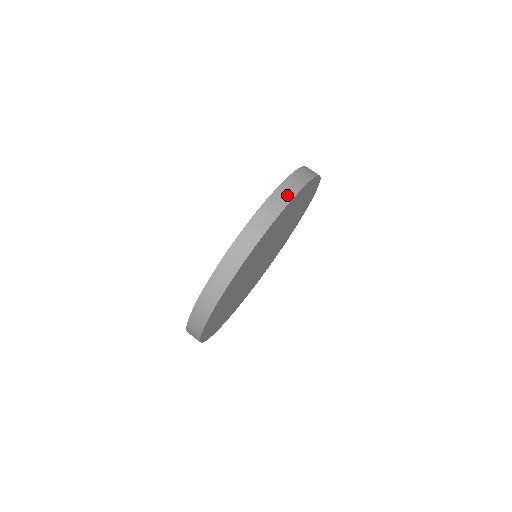
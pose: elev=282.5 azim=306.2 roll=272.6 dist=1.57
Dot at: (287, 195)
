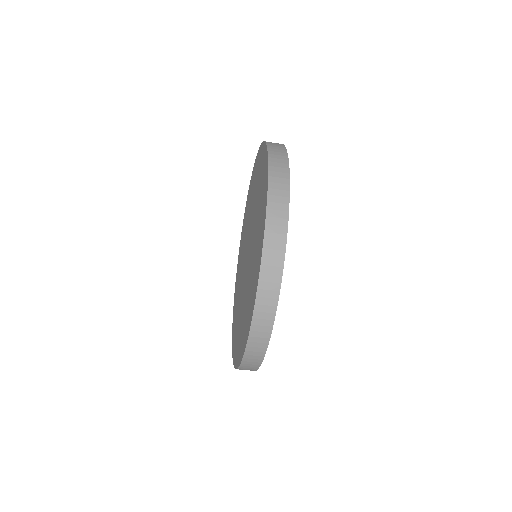
Dot at: (267, 317)
